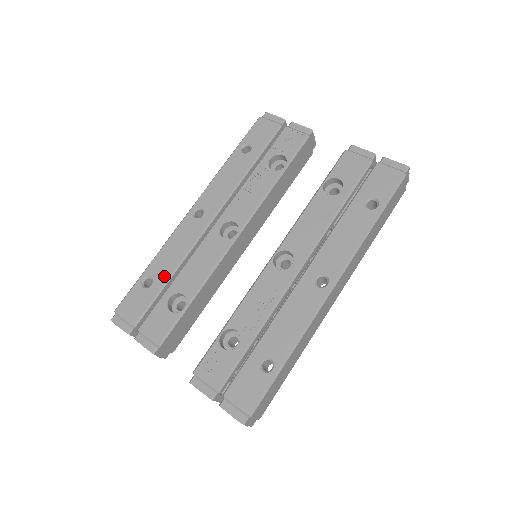
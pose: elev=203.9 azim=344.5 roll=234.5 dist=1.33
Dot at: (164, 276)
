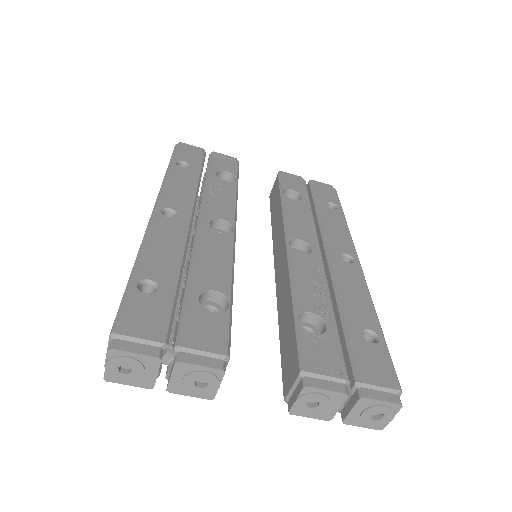
Dot at: (171, 276)
